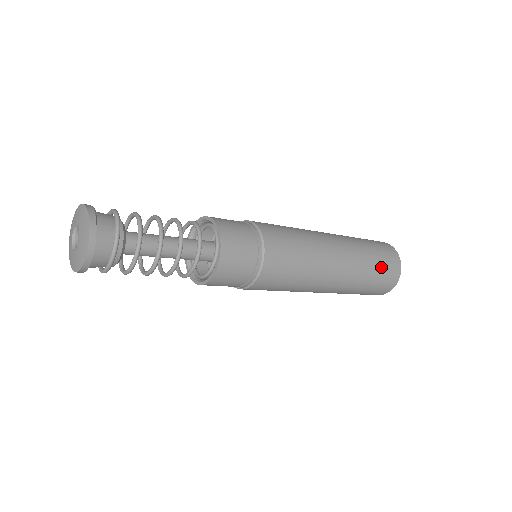
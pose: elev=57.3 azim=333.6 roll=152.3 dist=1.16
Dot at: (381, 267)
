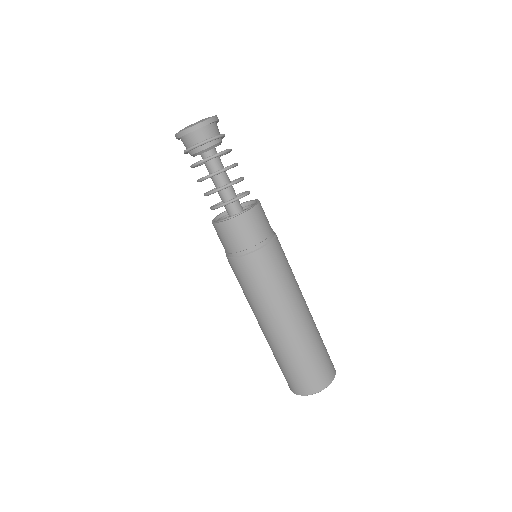
Dot at: (319, 361)
